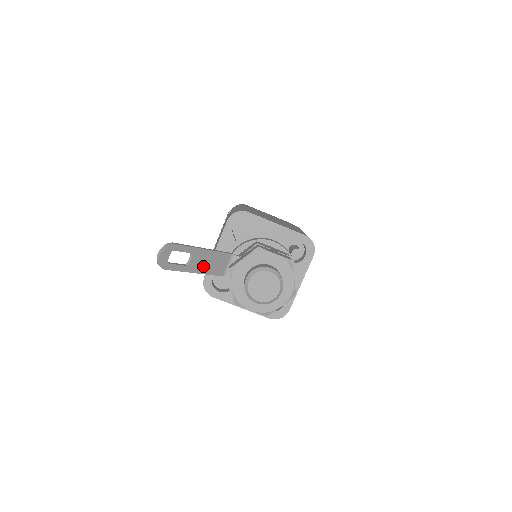
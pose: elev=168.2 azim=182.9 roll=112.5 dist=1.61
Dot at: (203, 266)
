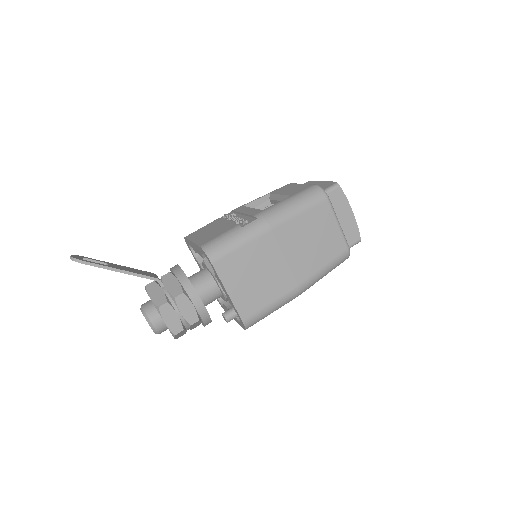
Dot at: occluded
